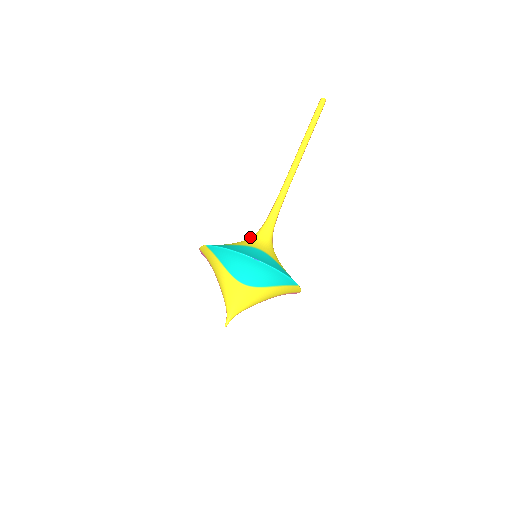
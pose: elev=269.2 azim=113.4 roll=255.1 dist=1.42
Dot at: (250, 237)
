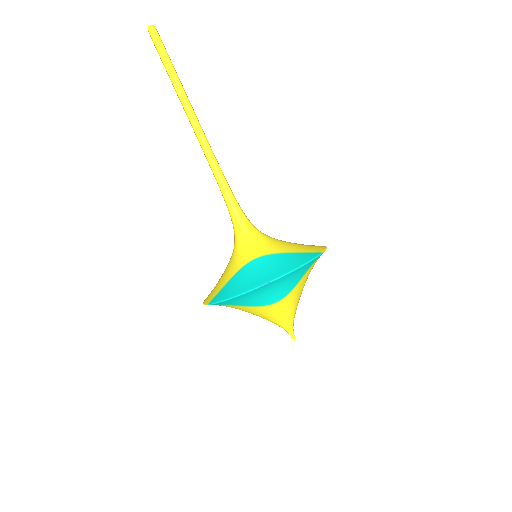
Dot at: occluded
